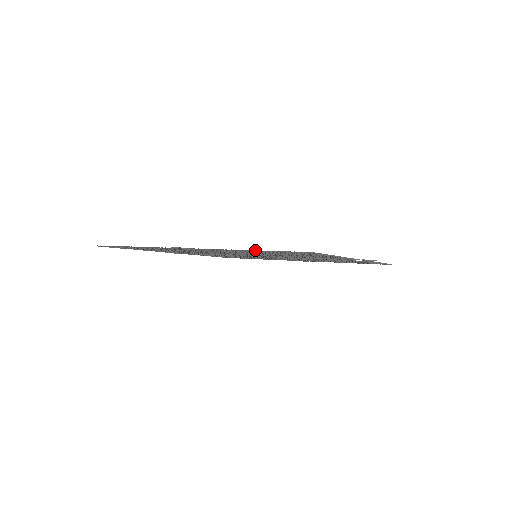
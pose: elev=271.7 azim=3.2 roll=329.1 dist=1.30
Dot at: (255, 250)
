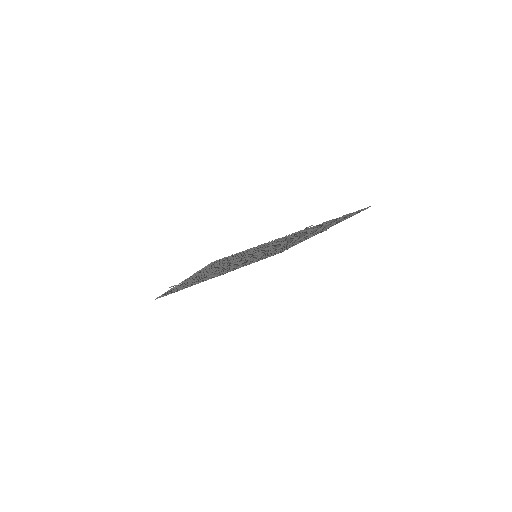
Dot at: (346, 214)
